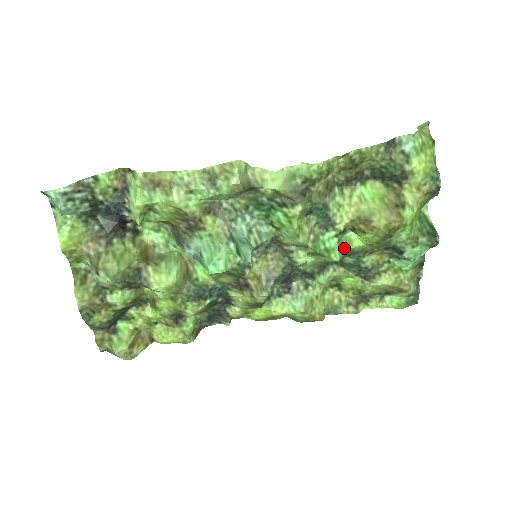
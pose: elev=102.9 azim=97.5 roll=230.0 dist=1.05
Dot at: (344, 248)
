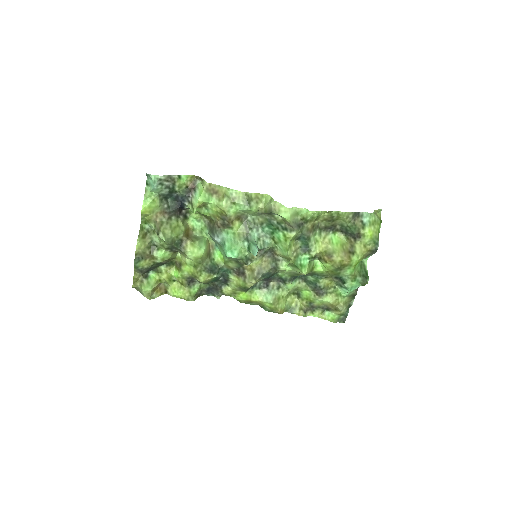
Dot at: (311, 268)
